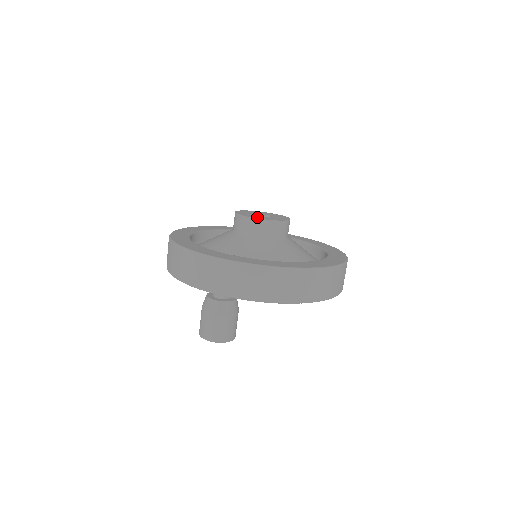
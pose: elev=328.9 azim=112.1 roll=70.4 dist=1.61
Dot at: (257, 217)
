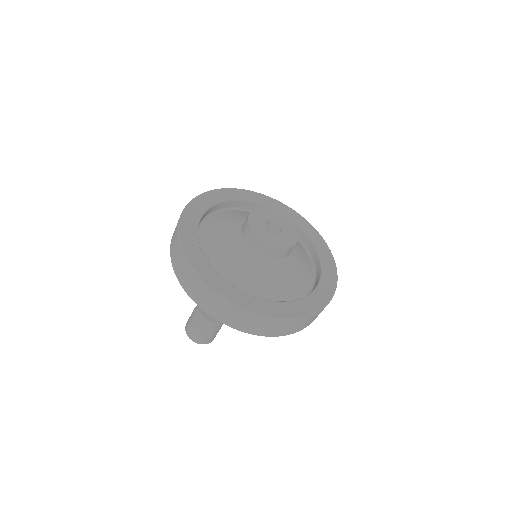
Dot at: (266, 238)
